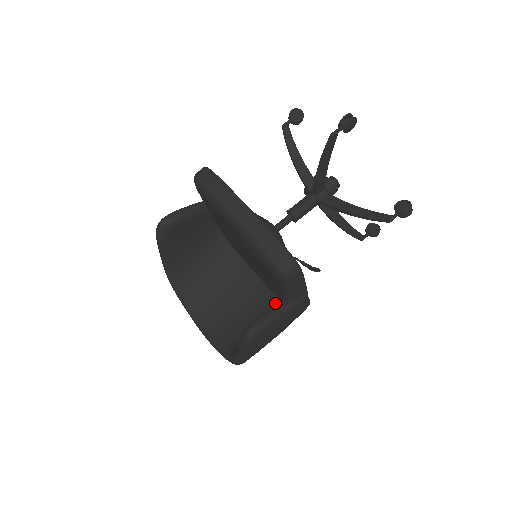
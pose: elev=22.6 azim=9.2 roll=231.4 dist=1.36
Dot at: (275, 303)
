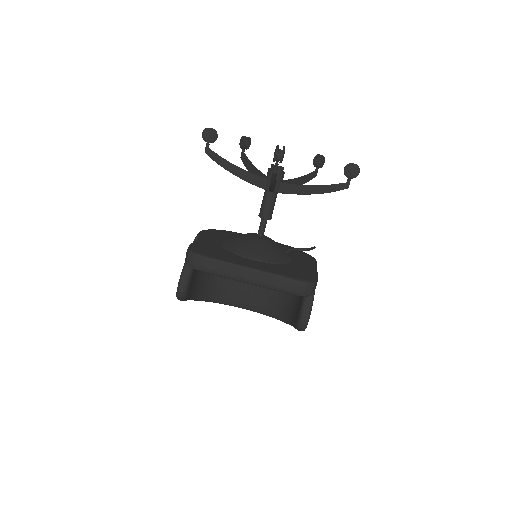
Dot at: occluded
